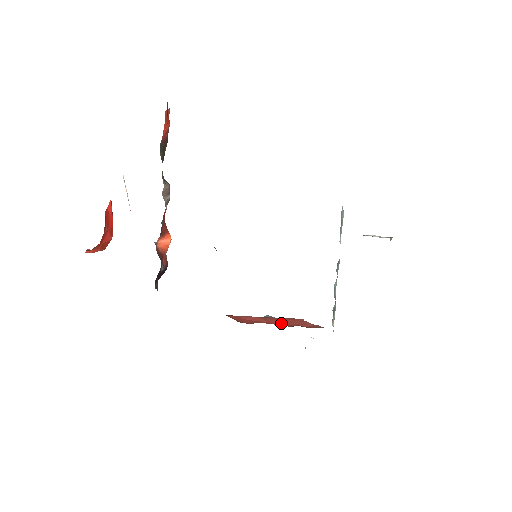
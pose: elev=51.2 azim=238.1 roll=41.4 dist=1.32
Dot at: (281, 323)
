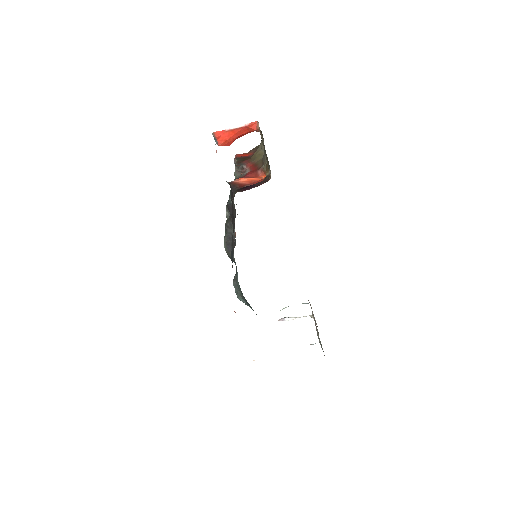
Dot at: occluded
